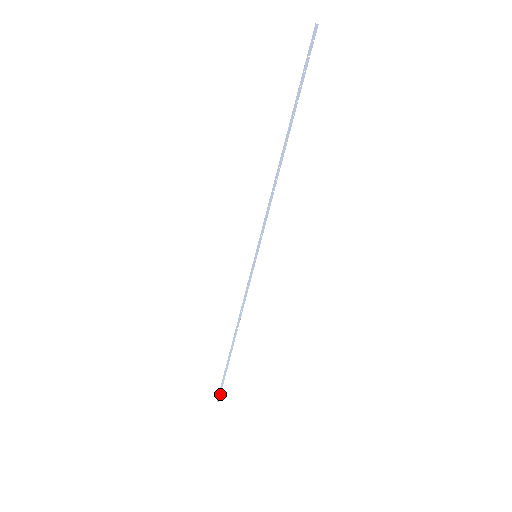
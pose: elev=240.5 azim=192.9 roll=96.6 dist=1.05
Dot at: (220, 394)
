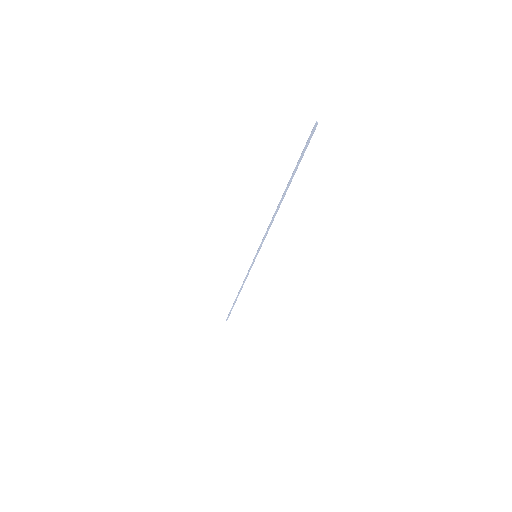
Dot at: occluded
